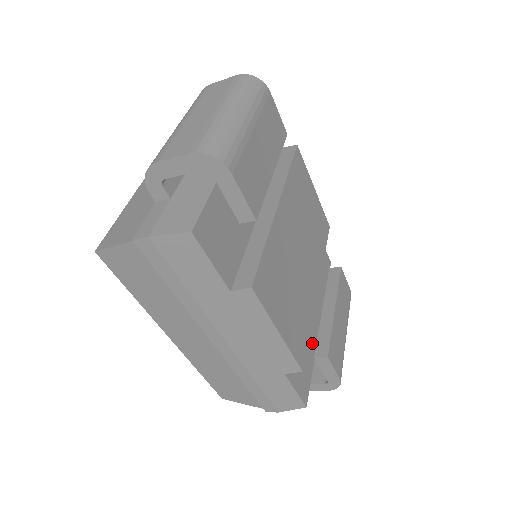
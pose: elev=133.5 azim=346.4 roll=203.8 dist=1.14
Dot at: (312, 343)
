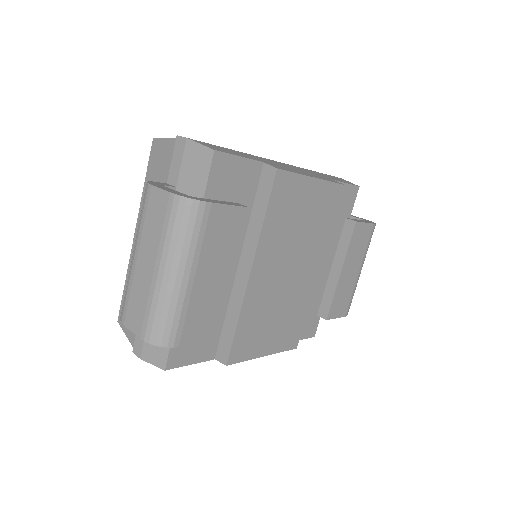
Dot at: (323, 290)
